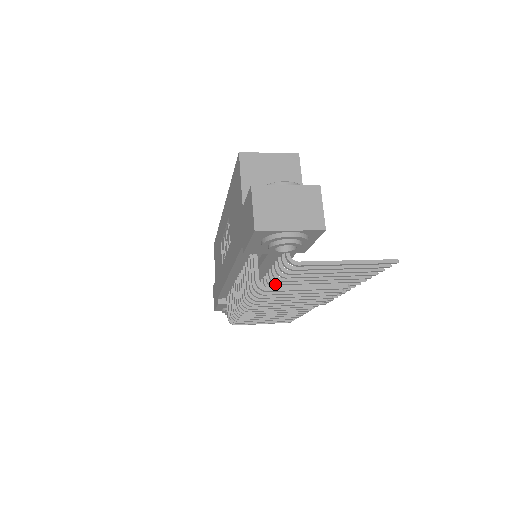
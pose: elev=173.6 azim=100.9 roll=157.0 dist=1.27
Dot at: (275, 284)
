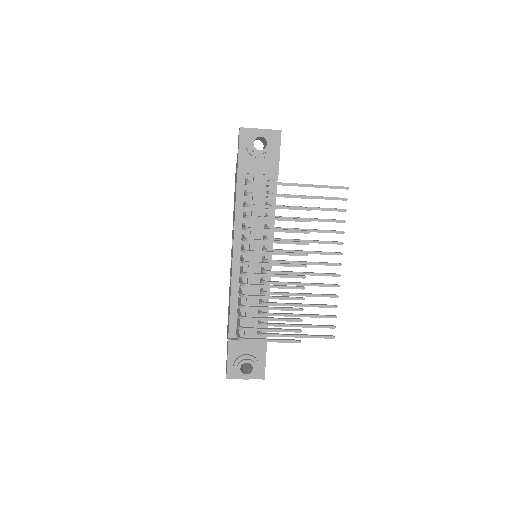
Dot at: occluded
